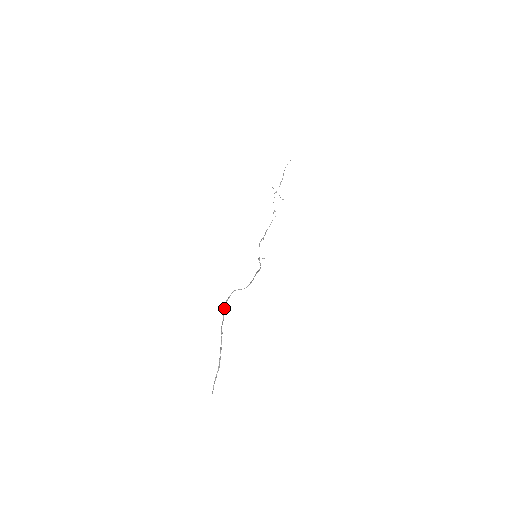
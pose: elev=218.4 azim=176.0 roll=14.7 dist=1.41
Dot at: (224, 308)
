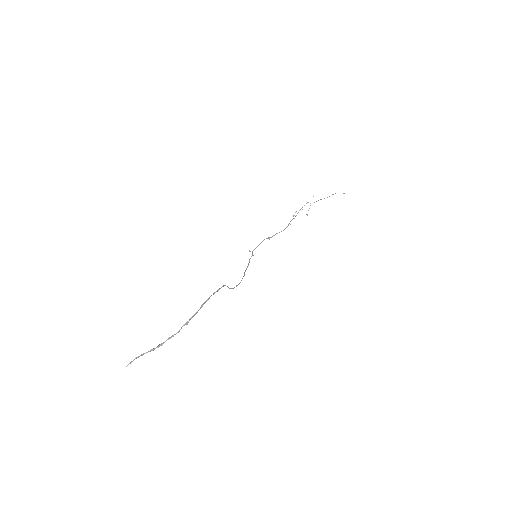
Dot at: (207, 299)
